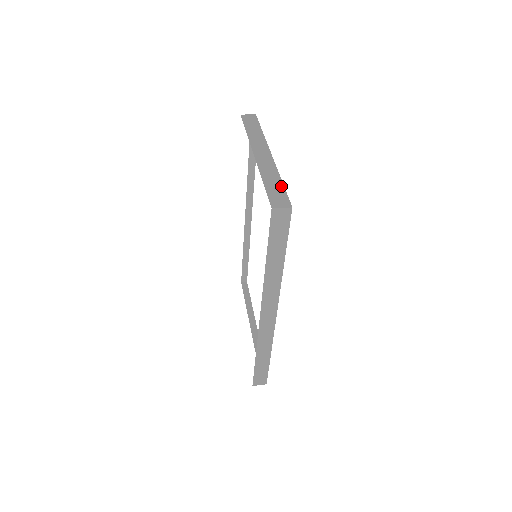
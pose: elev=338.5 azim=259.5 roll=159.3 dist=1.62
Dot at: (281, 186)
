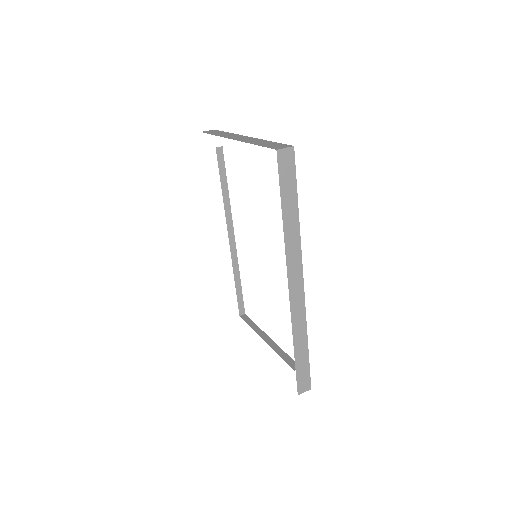
Dot at: (273, 142)
